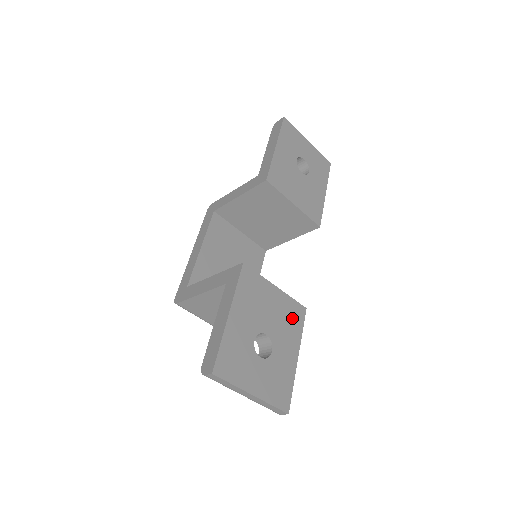
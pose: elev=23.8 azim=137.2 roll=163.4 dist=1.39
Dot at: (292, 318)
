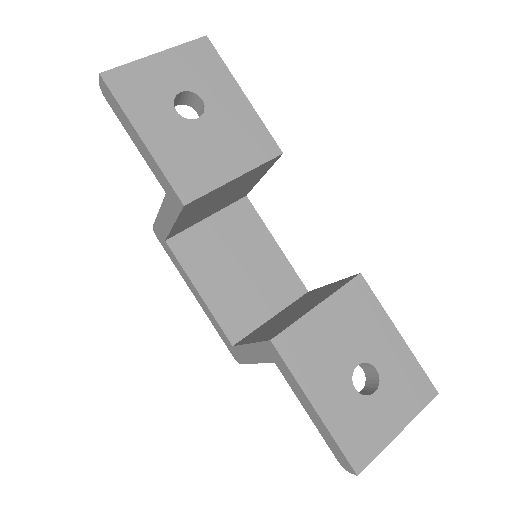
Dot at: (360, 308)
